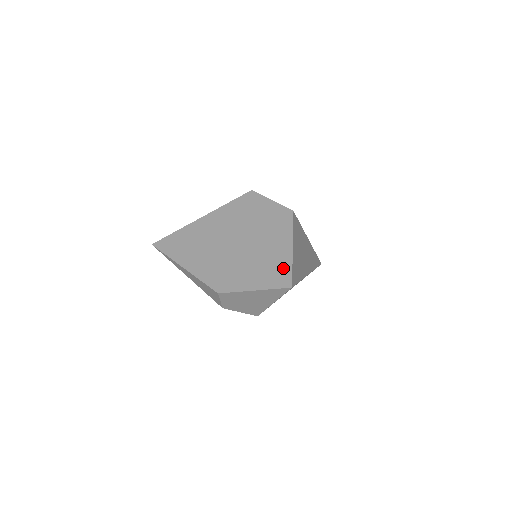
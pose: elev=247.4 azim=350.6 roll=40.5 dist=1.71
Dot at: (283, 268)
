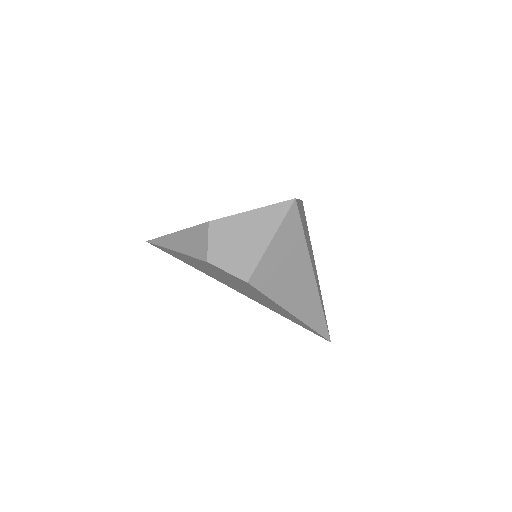
Dot at: occluded
